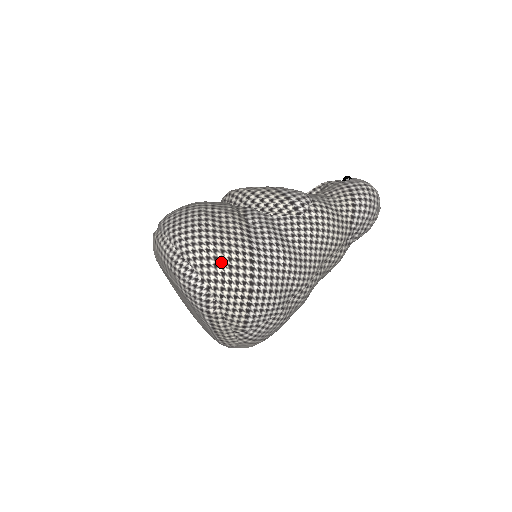
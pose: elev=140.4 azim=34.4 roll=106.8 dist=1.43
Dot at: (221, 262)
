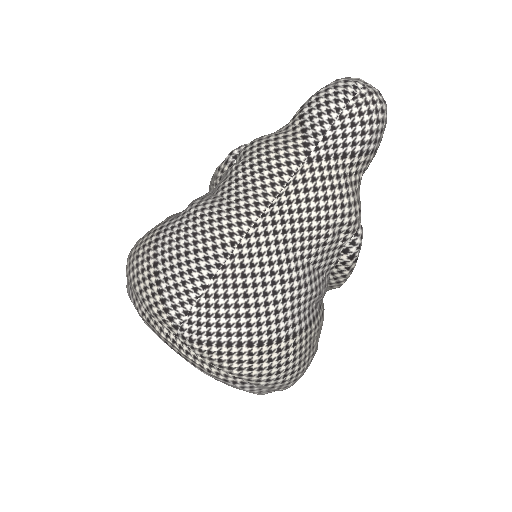
Dot at: (134, 251)
